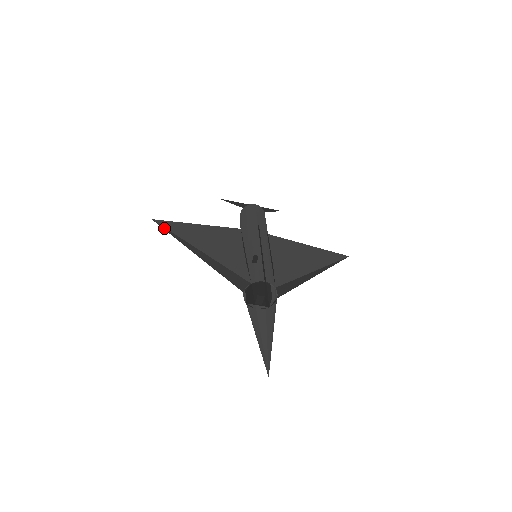
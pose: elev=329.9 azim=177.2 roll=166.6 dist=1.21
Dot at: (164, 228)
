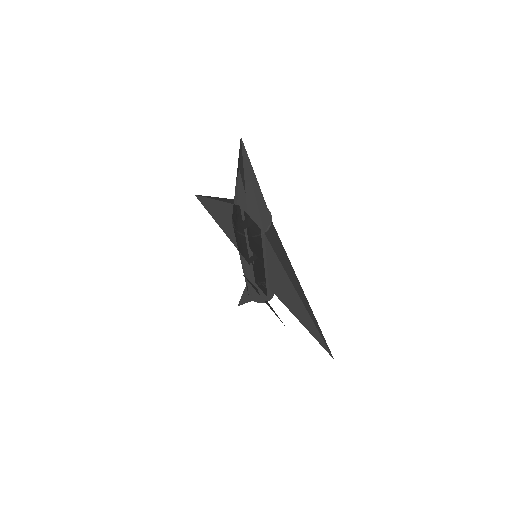
Dot at: (201, 195)
